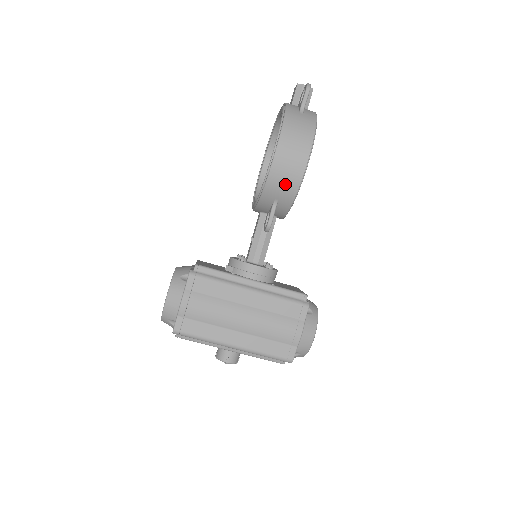
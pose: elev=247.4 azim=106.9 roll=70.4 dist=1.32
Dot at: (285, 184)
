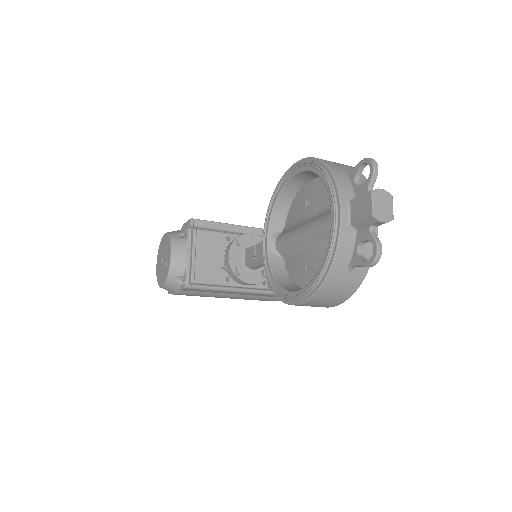
Dot at: occluded
